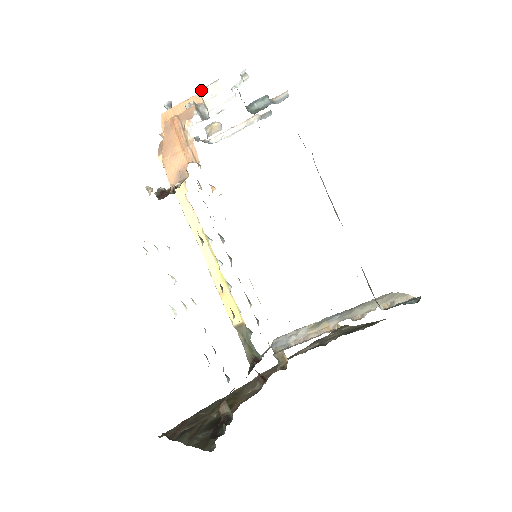
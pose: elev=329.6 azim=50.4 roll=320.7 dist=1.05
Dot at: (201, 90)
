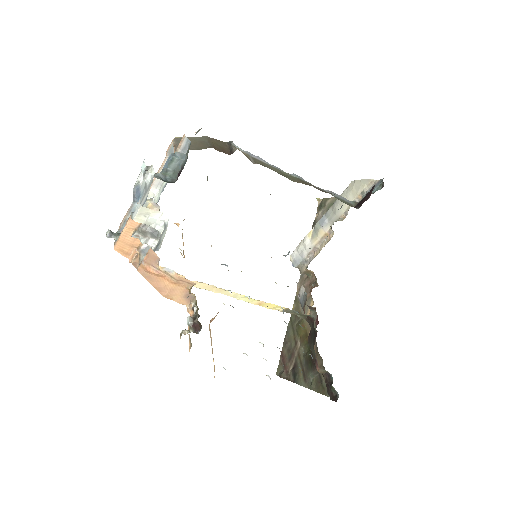
Dot at: (133, 219)
